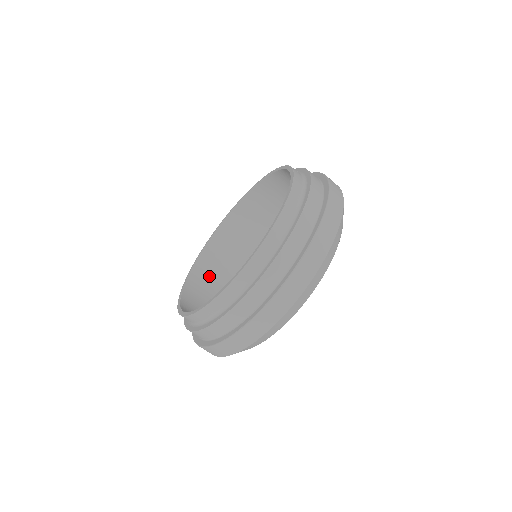
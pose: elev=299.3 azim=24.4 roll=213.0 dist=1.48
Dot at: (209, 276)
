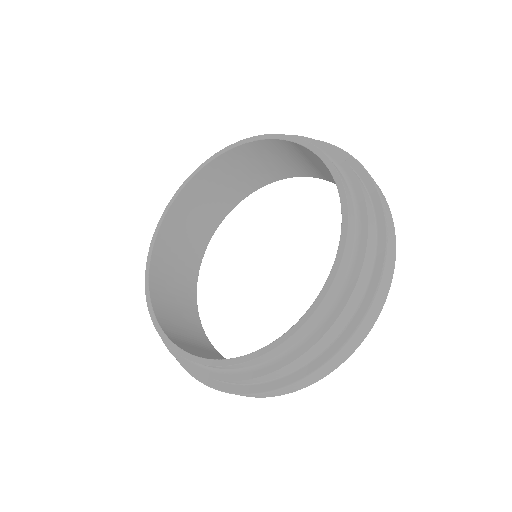
Dot at: (170, 310)
